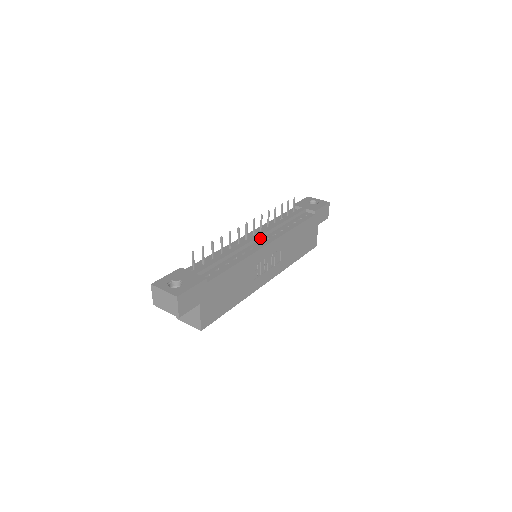
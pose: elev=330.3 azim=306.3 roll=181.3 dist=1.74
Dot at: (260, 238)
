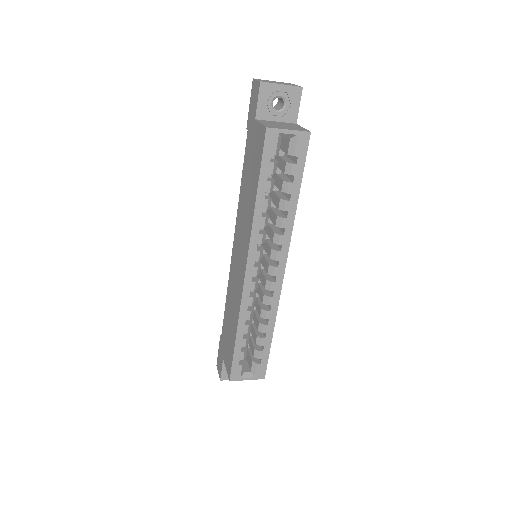
Dot at: occluded
